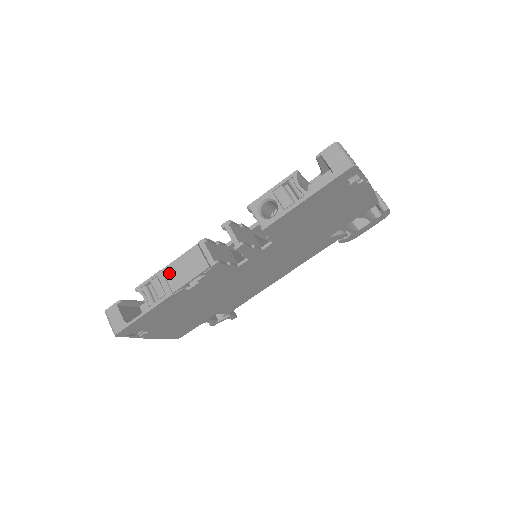
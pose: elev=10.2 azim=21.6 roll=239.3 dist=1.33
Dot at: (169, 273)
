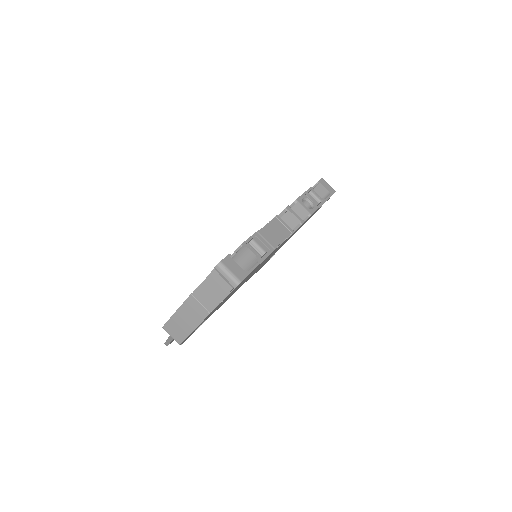
Dot at: (265, 234)
